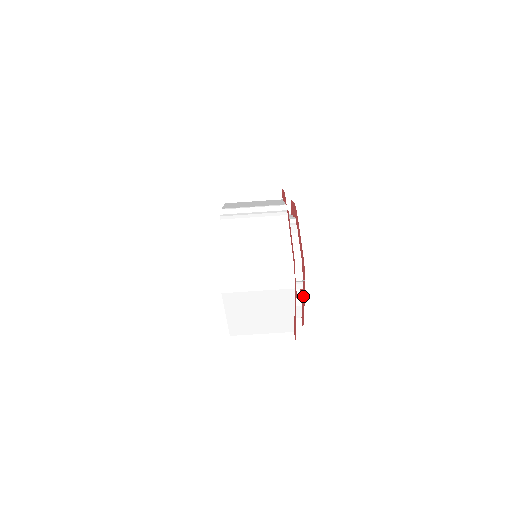
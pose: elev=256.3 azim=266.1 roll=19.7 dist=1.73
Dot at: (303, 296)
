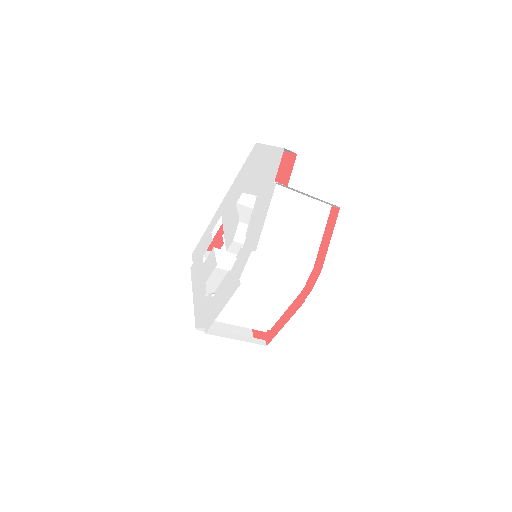
Dot at: occluded
